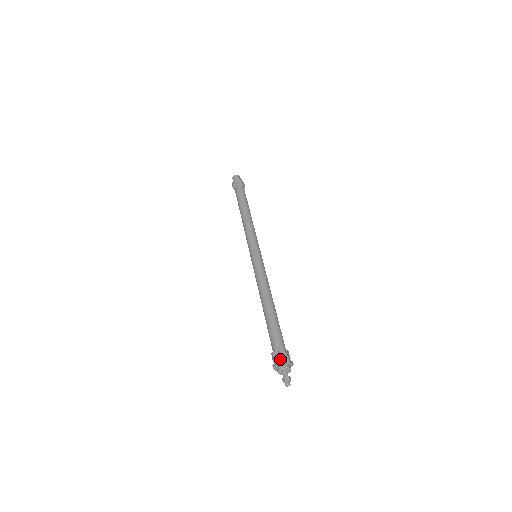
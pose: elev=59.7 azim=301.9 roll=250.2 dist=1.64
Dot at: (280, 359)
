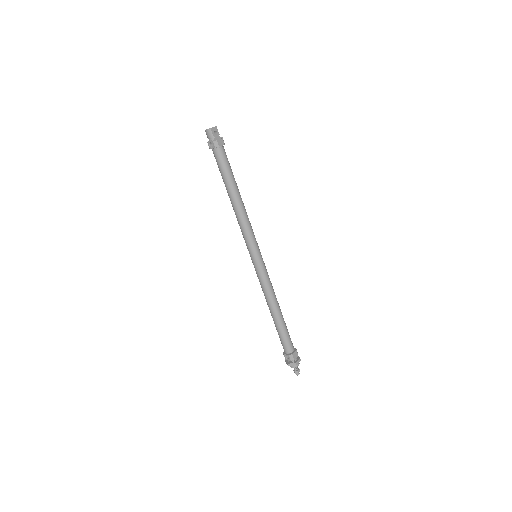
Dot at: (289, 364)
